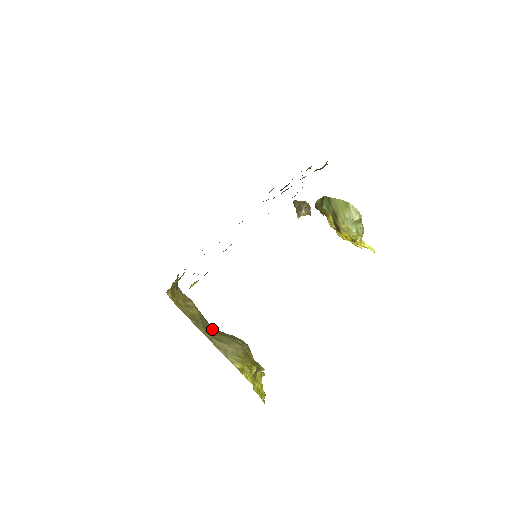
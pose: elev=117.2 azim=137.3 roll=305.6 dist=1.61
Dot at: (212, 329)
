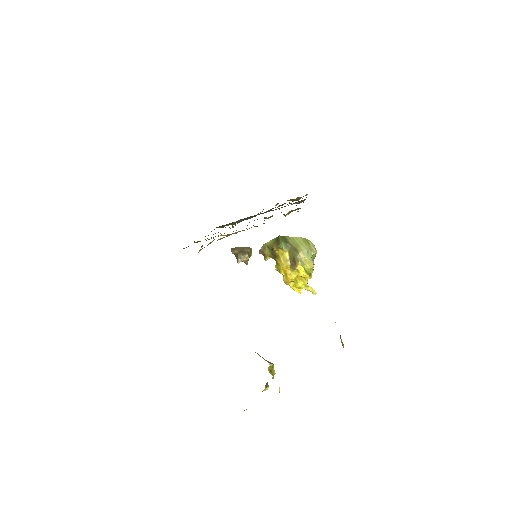
Dot at: occluded
